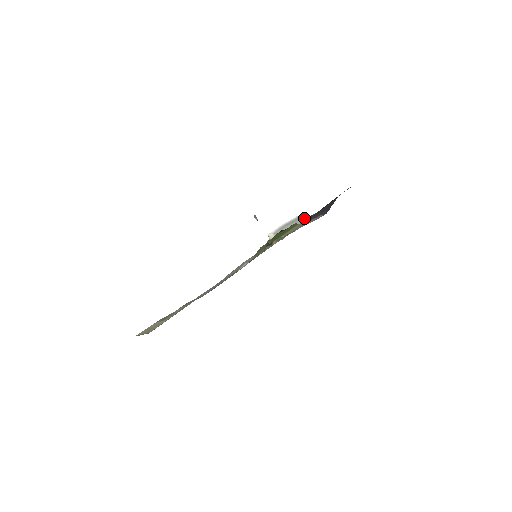
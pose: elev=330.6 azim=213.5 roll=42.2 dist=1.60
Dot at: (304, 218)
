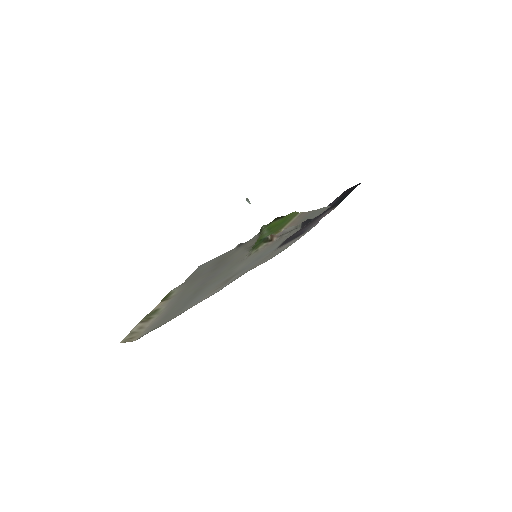
Dot at: occluded
